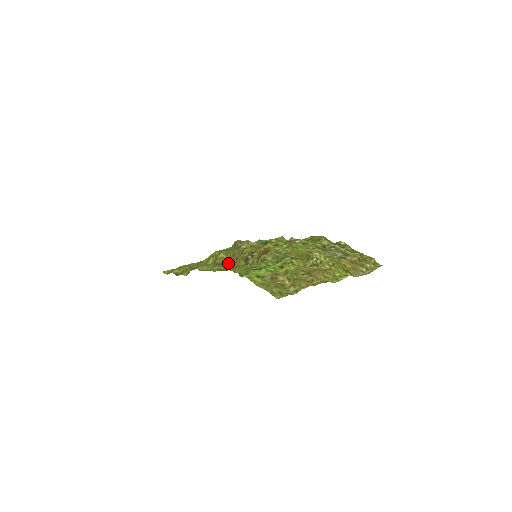
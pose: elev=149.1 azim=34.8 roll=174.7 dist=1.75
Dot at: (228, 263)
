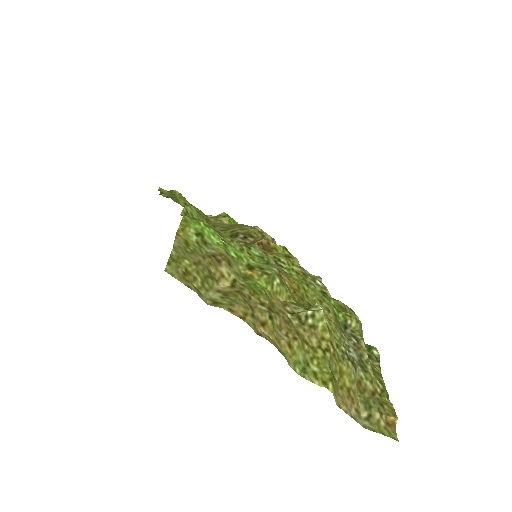
Dot at: (215, 225)
